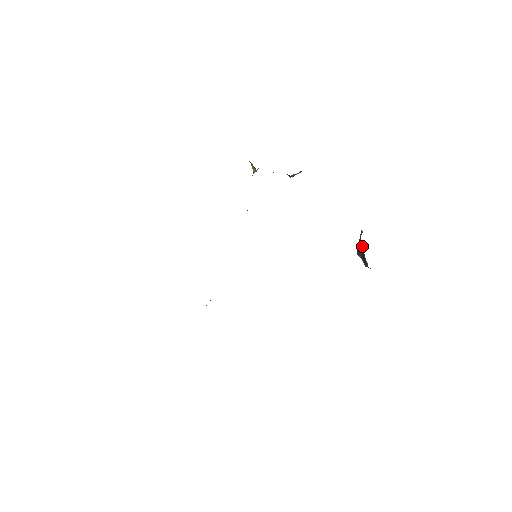
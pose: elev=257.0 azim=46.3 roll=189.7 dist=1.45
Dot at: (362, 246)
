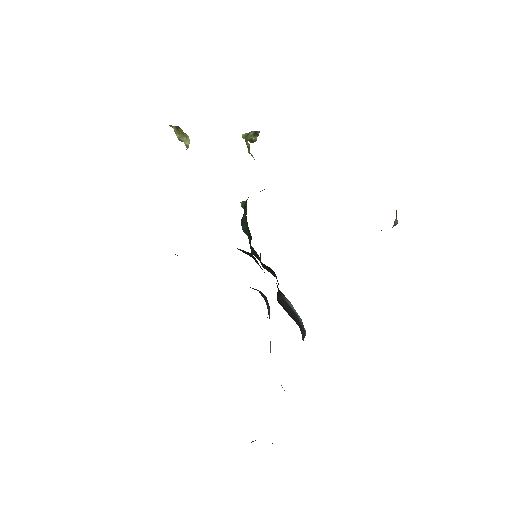
Dot at: occluded
